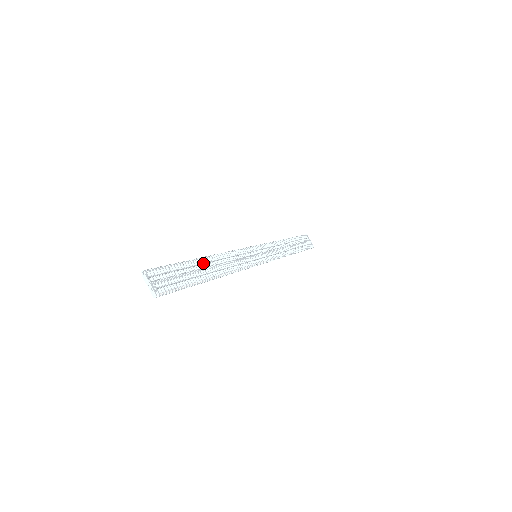
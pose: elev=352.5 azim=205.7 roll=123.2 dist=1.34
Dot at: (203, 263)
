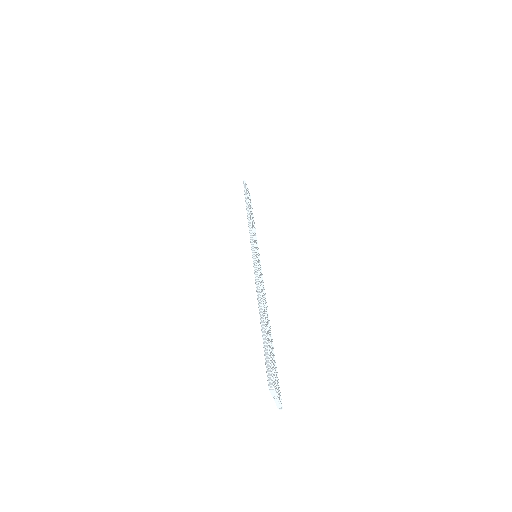
Dot at: (265, 316)
